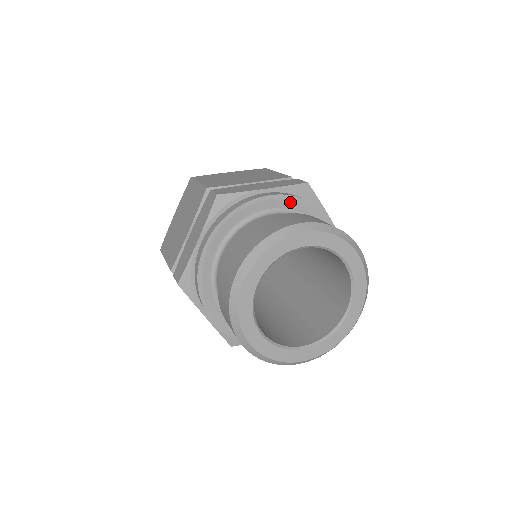
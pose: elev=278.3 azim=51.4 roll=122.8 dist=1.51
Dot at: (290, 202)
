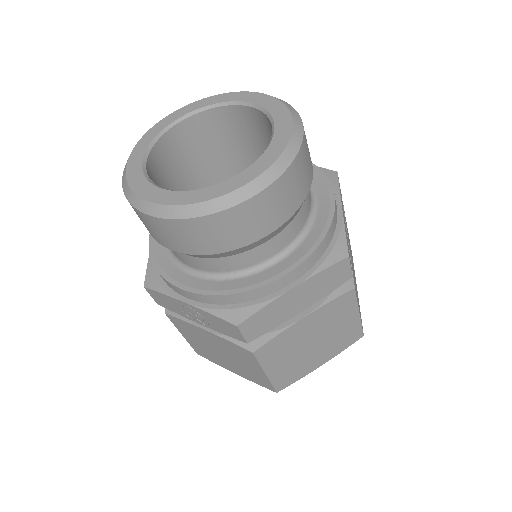
Dot at: occluded
